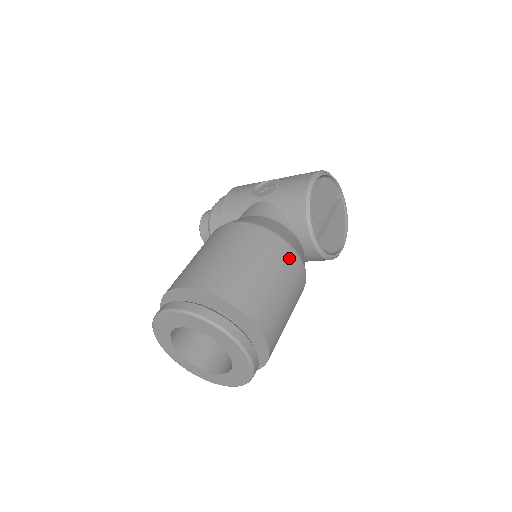
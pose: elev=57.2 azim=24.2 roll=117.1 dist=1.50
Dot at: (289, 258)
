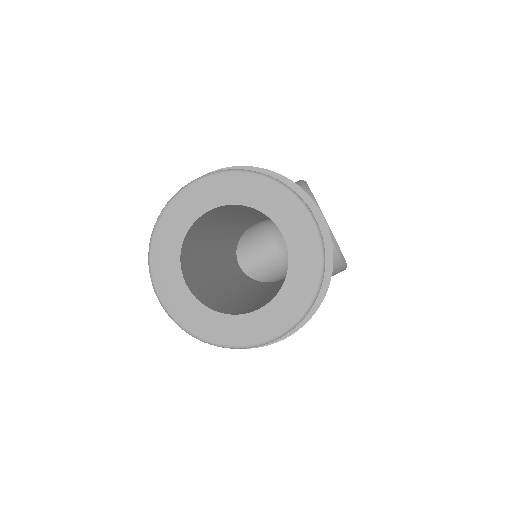
Dot at: occluded
